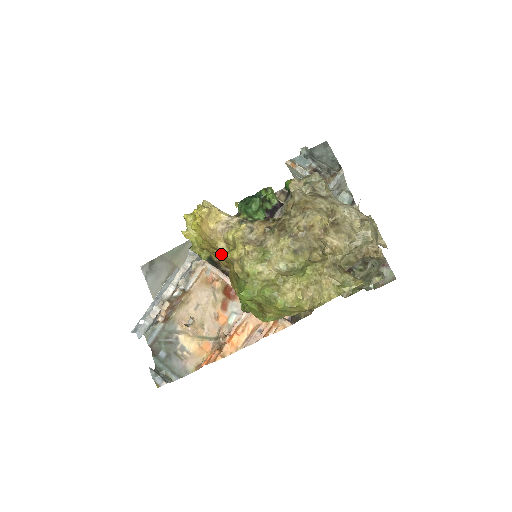
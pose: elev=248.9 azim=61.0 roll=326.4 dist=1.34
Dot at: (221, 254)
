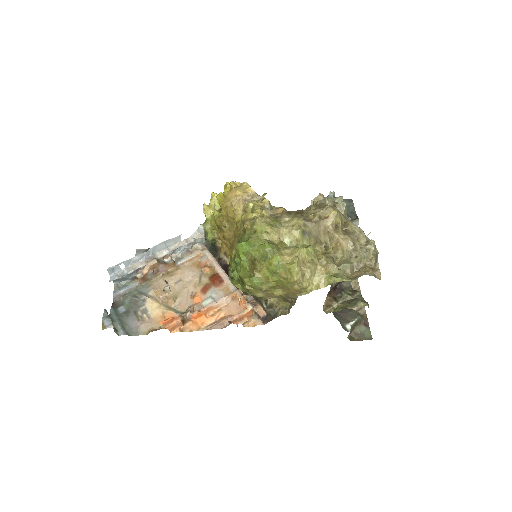
Dot at: (230, 231)
